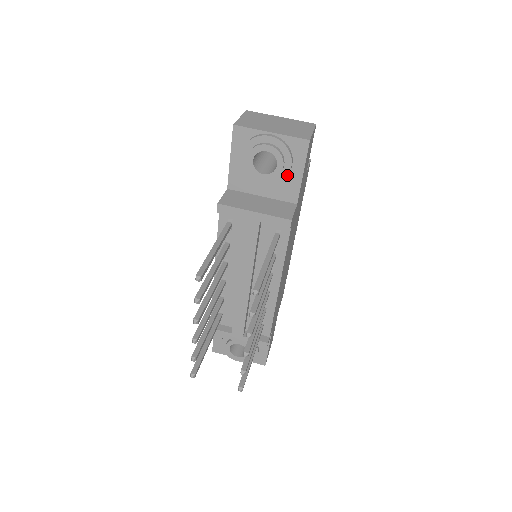
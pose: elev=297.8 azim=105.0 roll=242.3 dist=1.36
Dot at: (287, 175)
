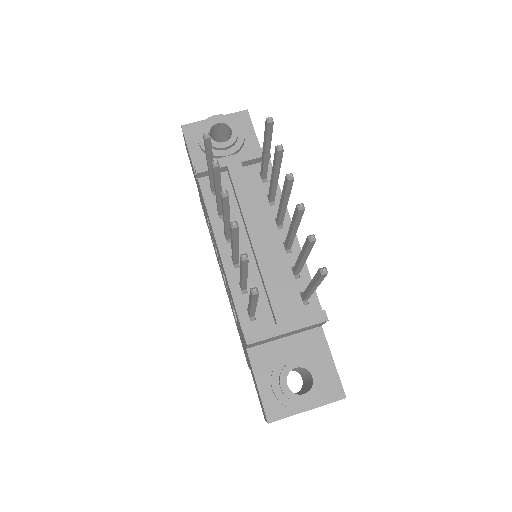
Dot at: (244, 138)
